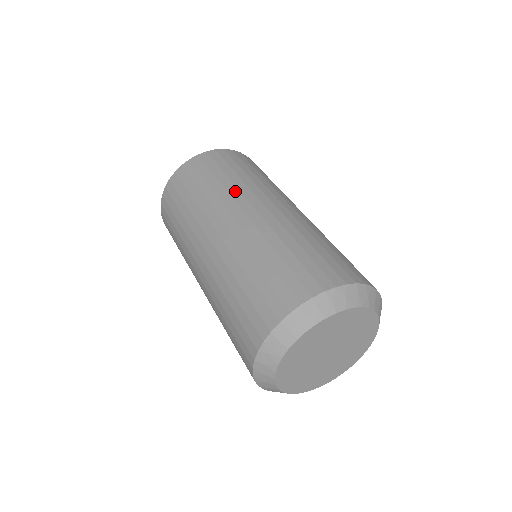
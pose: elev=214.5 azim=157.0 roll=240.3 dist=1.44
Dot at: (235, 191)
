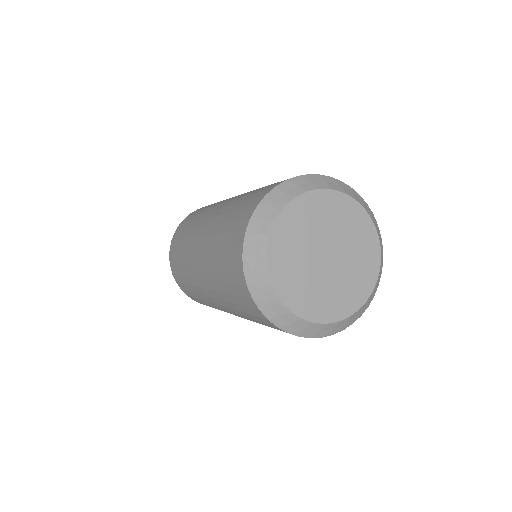
Dot at: (192, 232)
